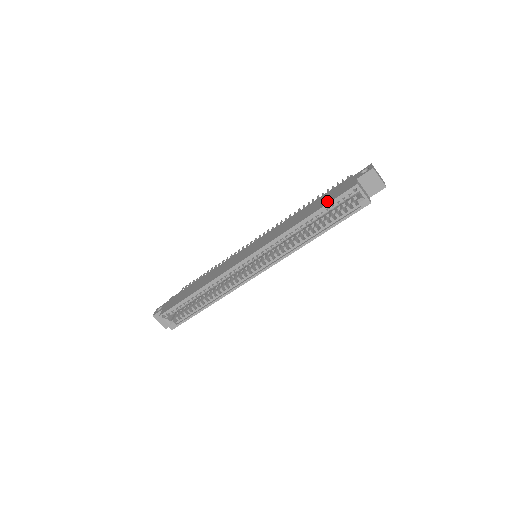
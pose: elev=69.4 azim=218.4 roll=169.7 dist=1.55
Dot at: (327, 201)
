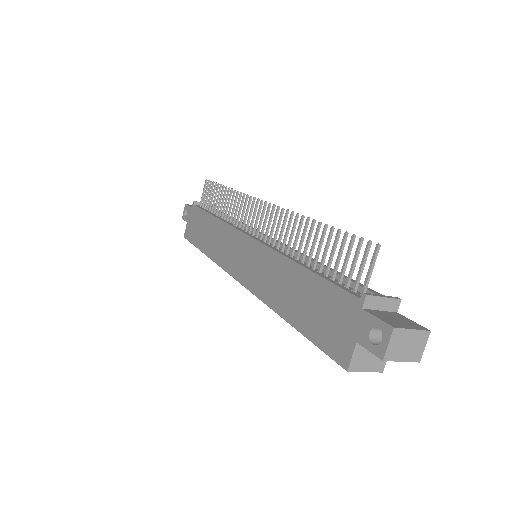
Dot at: (312, 329)
